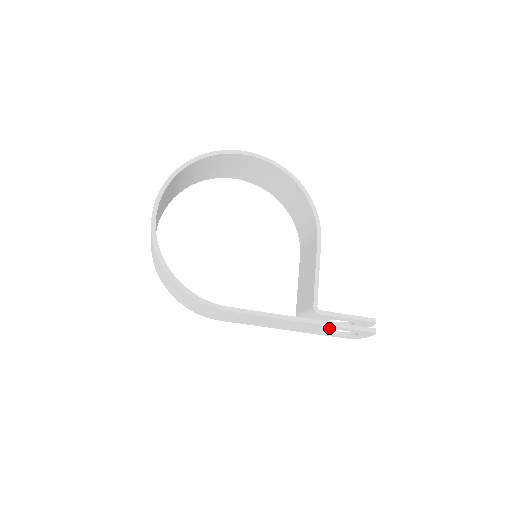
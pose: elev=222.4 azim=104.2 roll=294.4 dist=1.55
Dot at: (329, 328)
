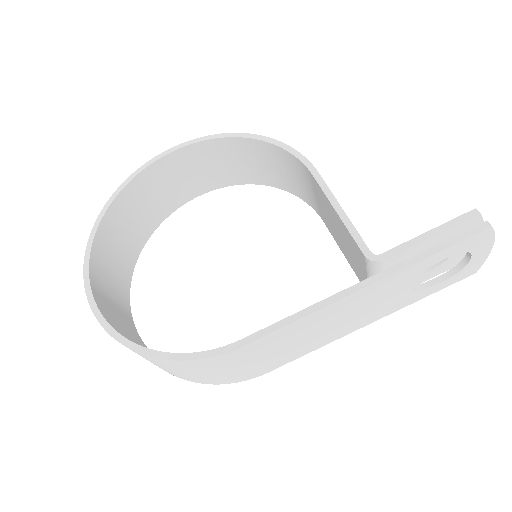
Dot at: (416, 272)
